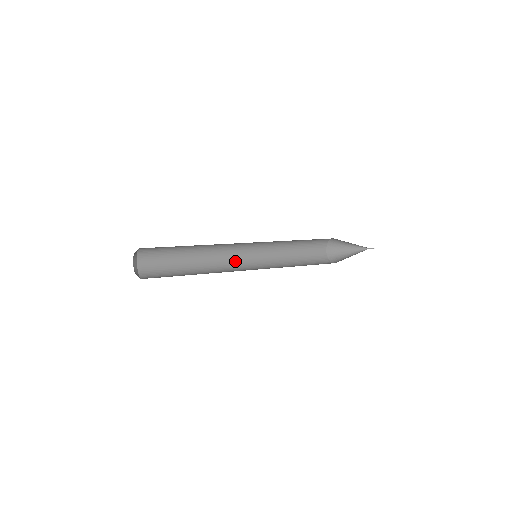
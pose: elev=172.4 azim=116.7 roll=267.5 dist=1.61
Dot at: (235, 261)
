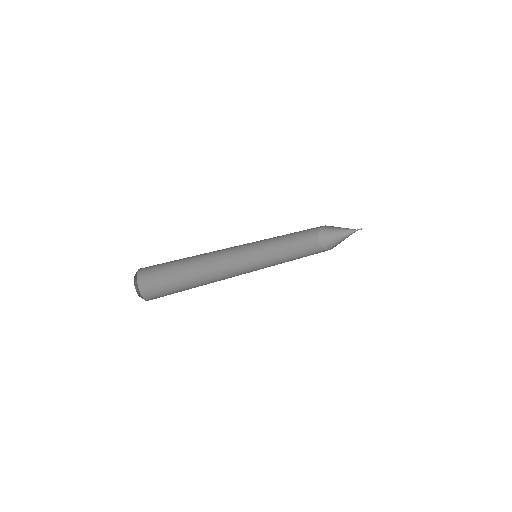
Dot at: (238, 271)
